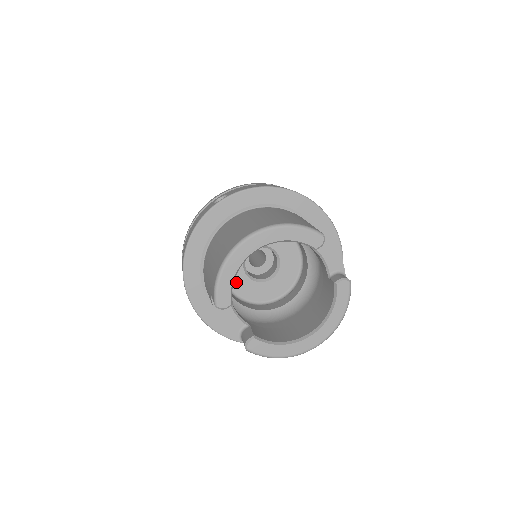
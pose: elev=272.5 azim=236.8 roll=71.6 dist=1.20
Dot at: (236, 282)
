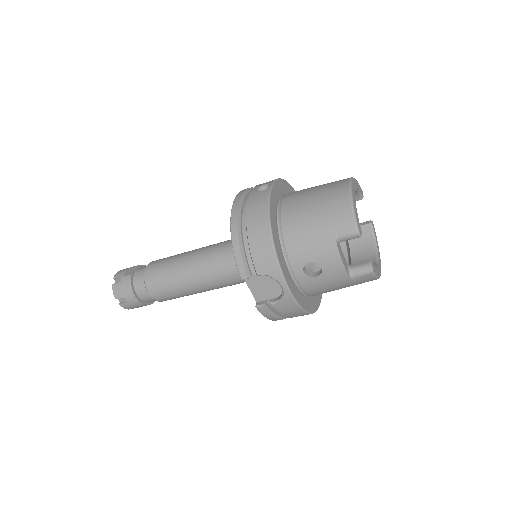
Dot at: occluded
